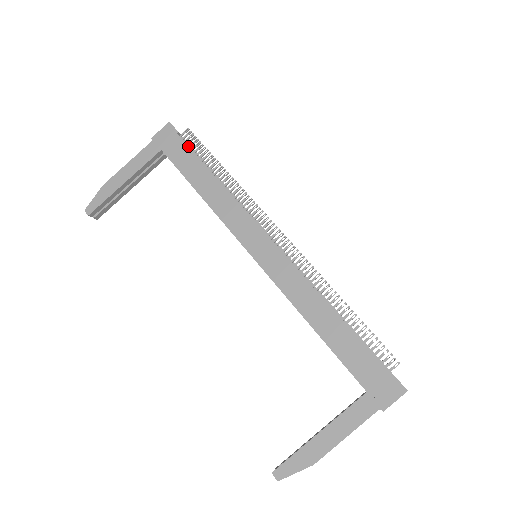
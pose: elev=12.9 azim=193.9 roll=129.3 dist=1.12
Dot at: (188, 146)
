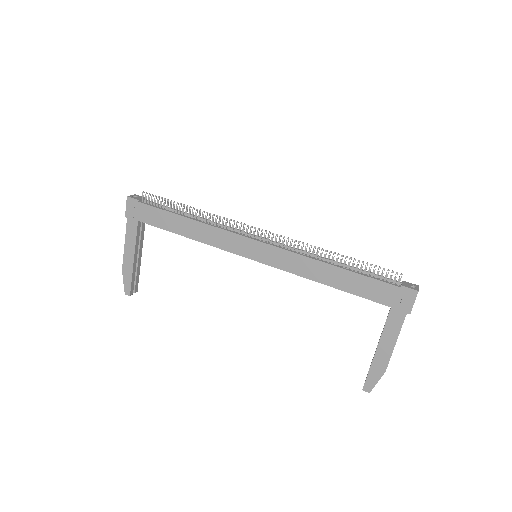
Dot at: (153, 207)
